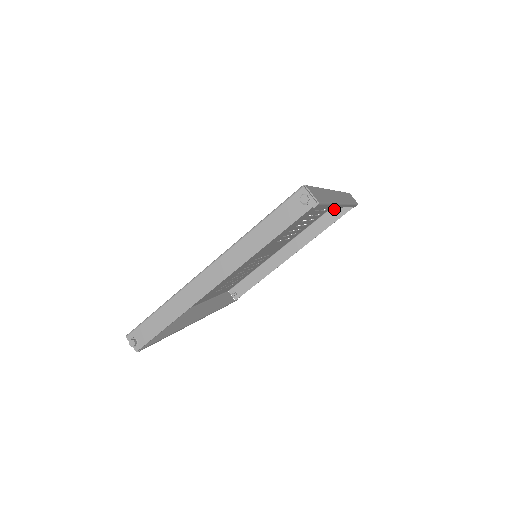
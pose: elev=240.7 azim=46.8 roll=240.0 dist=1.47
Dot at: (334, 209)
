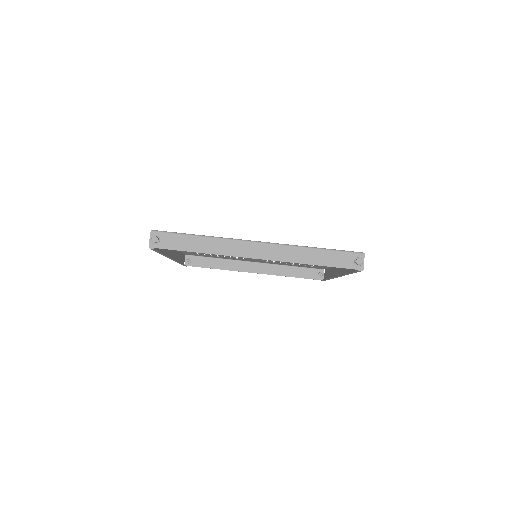
Dot at: (307, 270)
